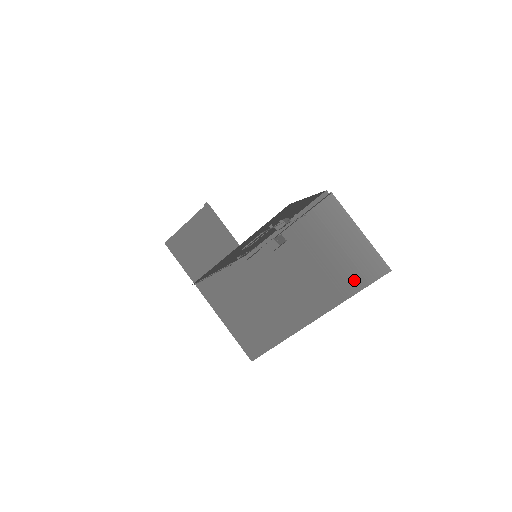
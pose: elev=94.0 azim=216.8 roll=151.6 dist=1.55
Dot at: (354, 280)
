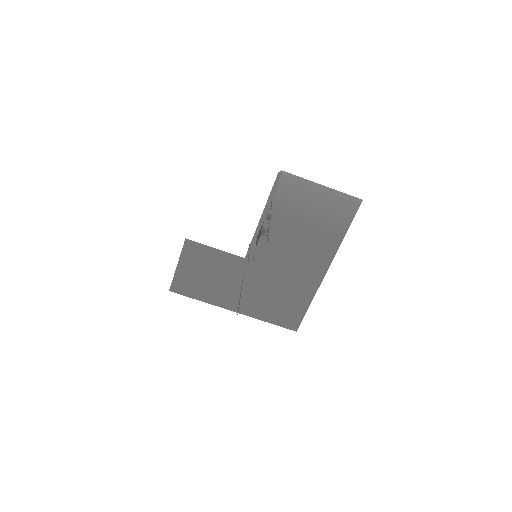
Dot at: (339, 224)
